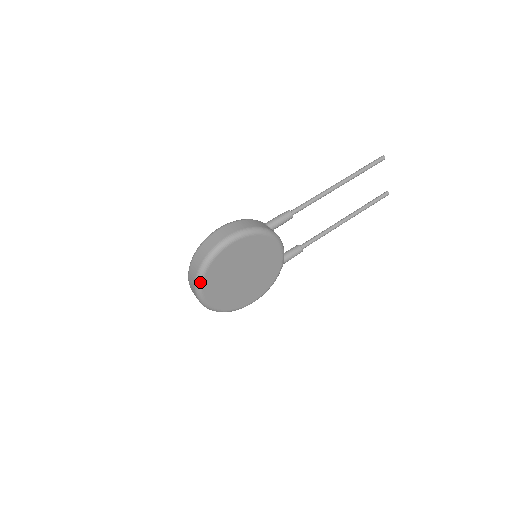
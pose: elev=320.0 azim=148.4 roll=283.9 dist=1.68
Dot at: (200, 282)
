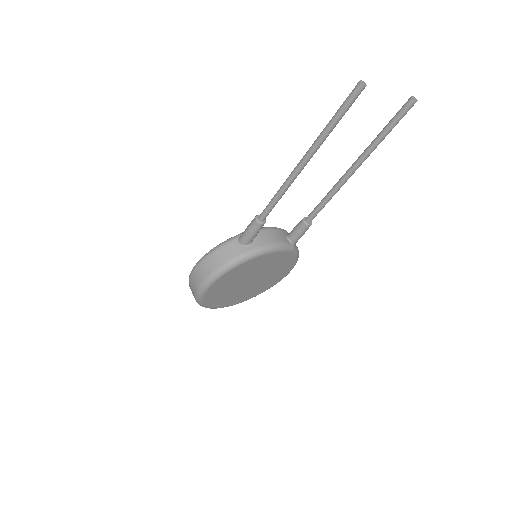
Dot at: (210, 308)
